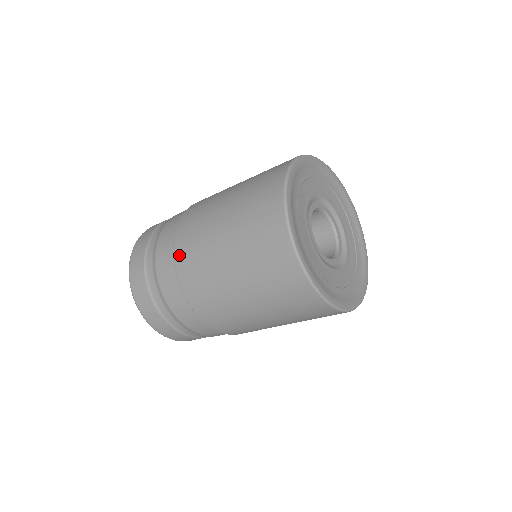
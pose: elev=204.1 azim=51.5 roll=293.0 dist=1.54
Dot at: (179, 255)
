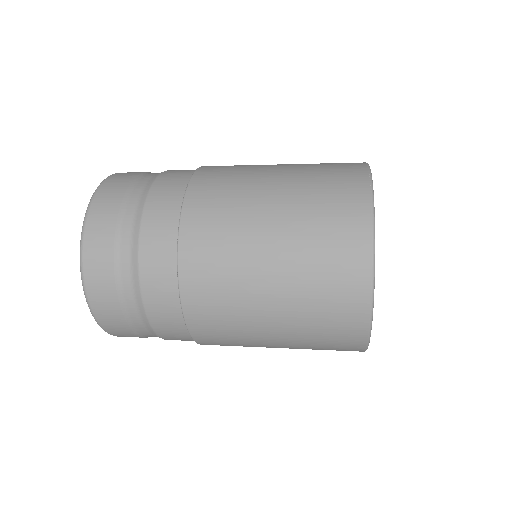
Dot at: (199, 333)
